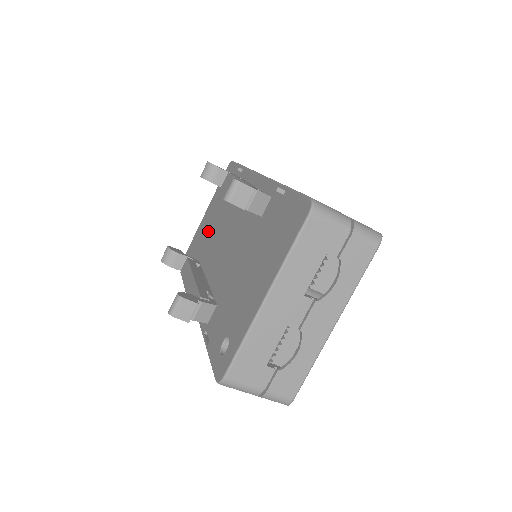
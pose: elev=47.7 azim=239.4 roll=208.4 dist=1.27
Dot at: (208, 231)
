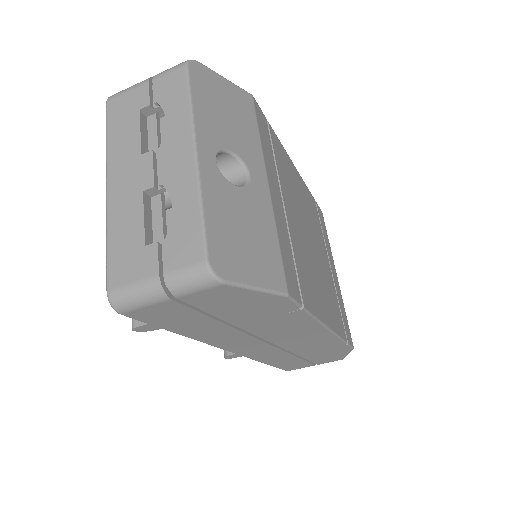
Dot at: occluded
